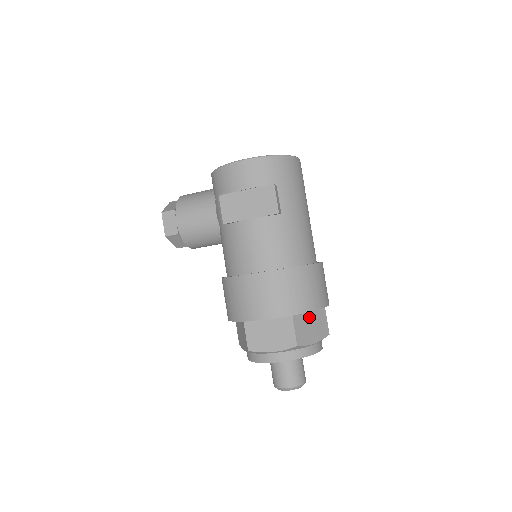
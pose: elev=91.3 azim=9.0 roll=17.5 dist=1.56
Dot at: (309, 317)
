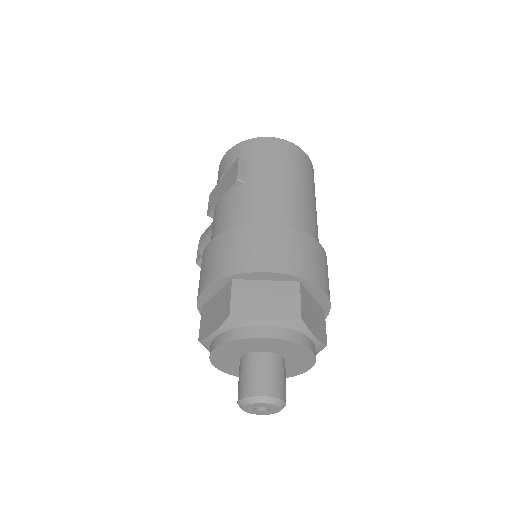
Dot at: (264, 288)
